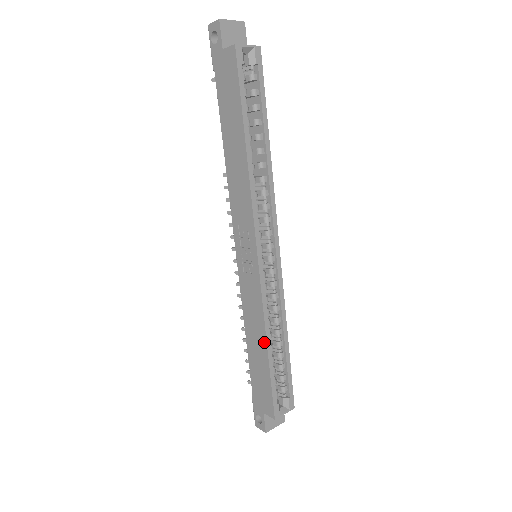
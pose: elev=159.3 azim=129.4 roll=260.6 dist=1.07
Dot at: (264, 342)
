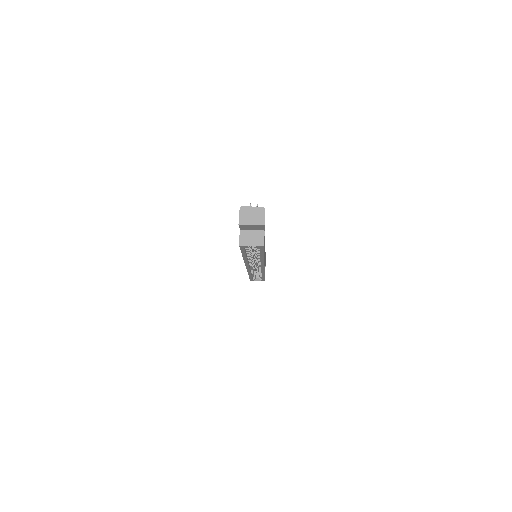
Dot at: occluded
